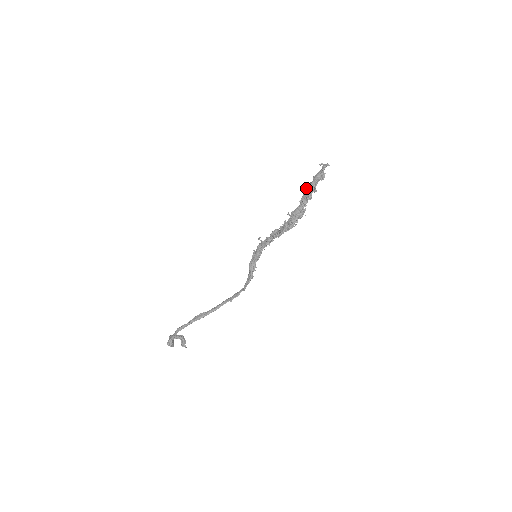
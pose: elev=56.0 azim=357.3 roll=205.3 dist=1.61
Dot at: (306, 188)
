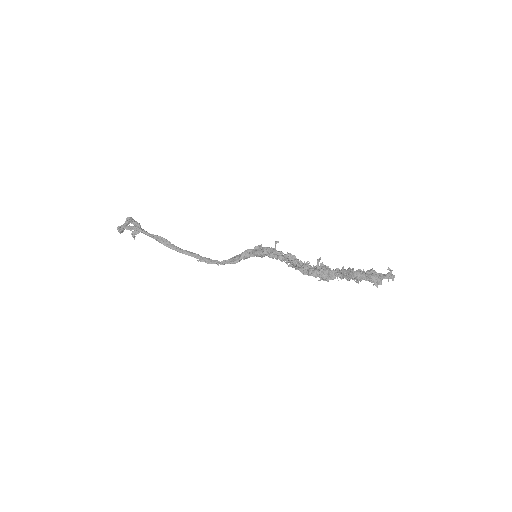
Dot at: (354, 271)
